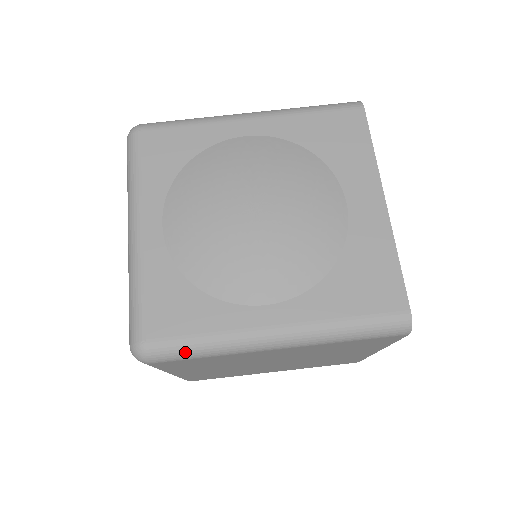
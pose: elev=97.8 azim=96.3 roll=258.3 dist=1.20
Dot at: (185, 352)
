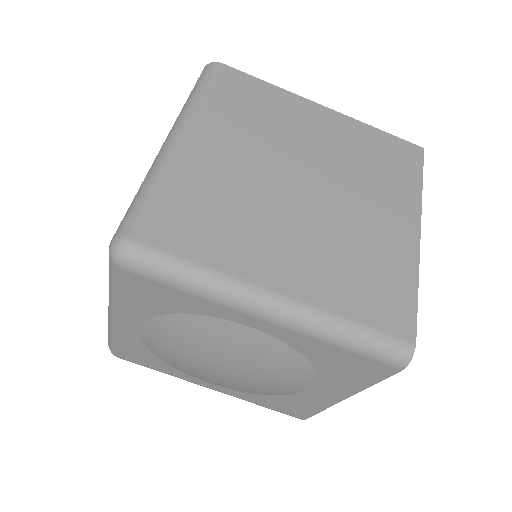
Dot at: occluded
